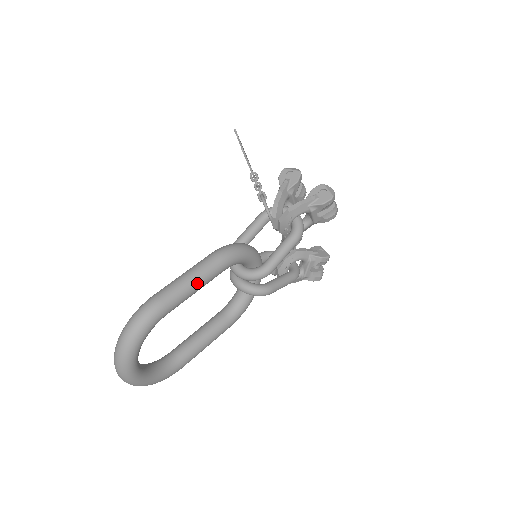
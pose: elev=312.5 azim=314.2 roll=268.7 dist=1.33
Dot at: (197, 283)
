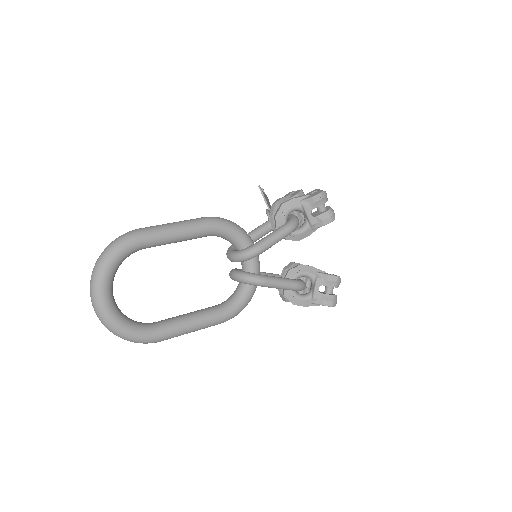
Dot at: (179, 228)
